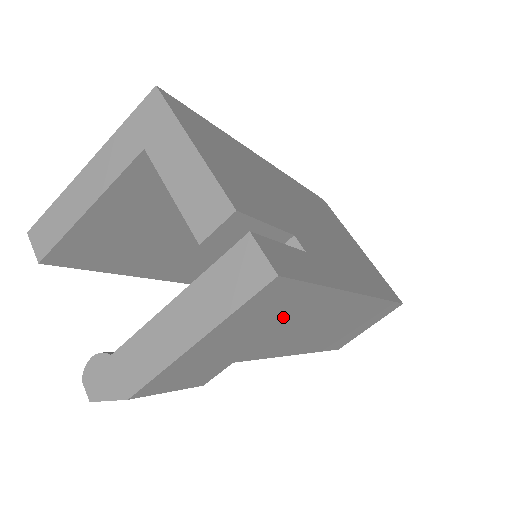
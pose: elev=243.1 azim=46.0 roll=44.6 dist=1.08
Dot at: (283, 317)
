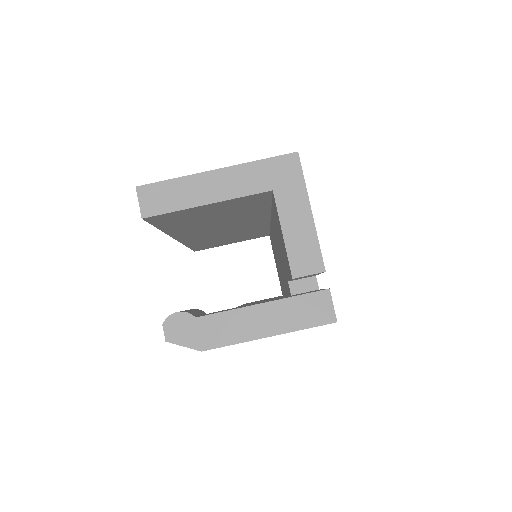
Dot at: occluded
